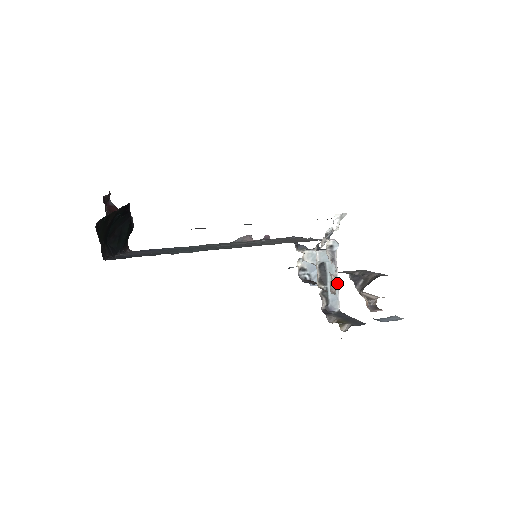
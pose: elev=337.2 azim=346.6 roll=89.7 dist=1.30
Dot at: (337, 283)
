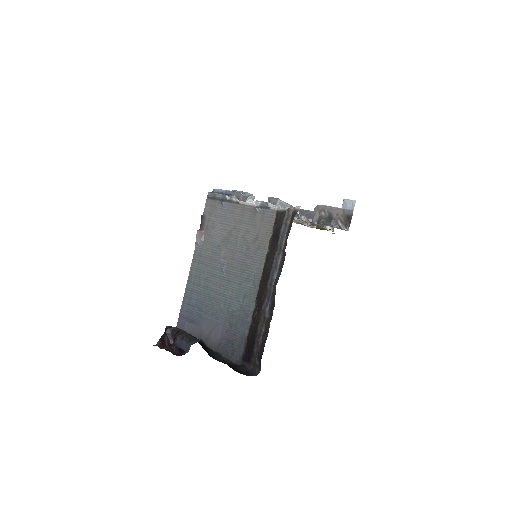
Dot at: (289, 205)
